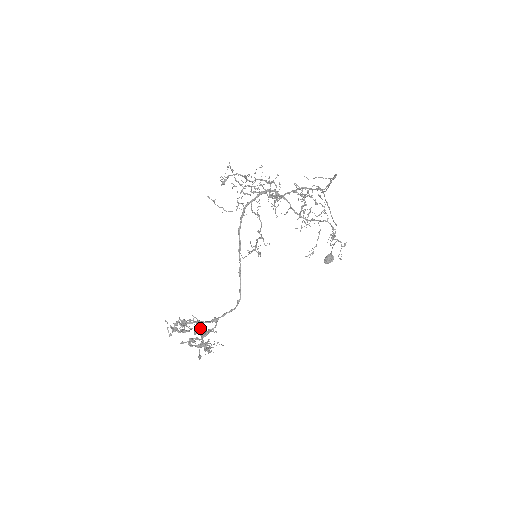
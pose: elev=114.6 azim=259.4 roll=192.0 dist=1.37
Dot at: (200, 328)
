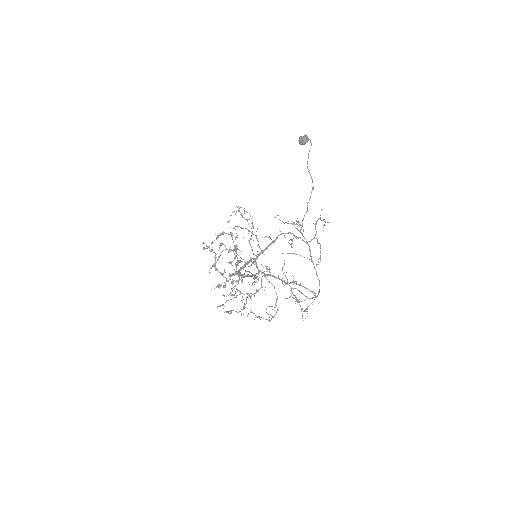
Dot at: (229, 263)
